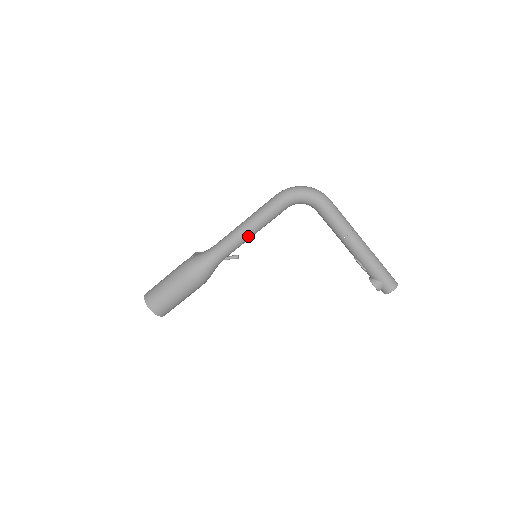
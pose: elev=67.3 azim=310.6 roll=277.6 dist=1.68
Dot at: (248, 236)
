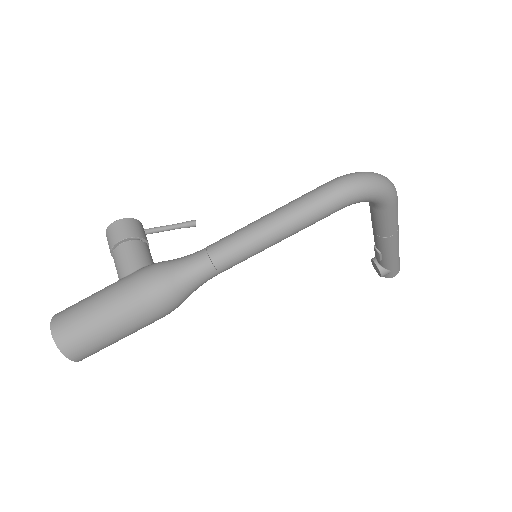
Dot at: (268, 247)
